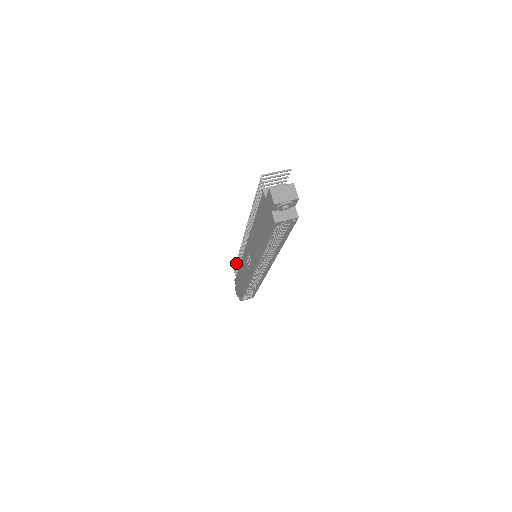
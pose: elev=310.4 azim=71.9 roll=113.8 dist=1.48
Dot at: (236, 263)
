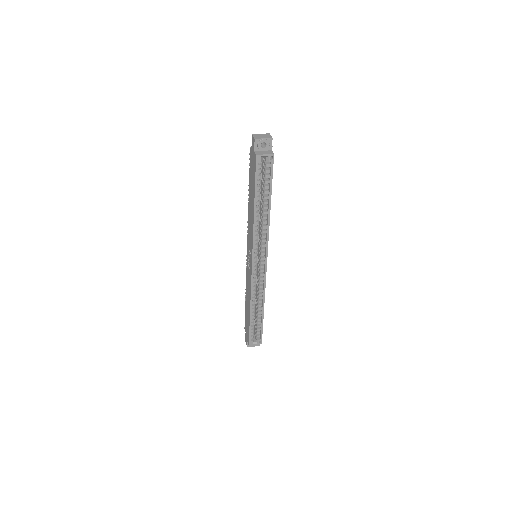
Dot at: occluded
